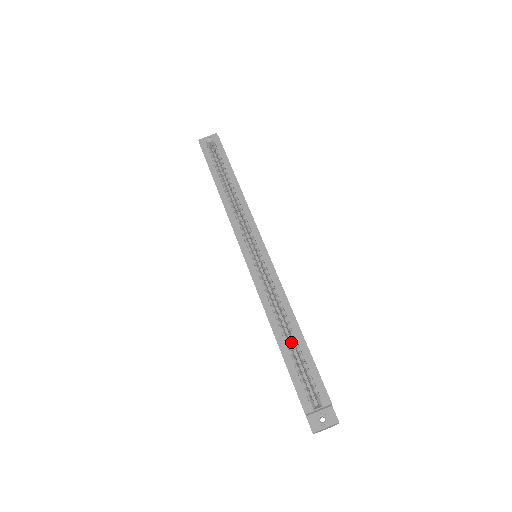
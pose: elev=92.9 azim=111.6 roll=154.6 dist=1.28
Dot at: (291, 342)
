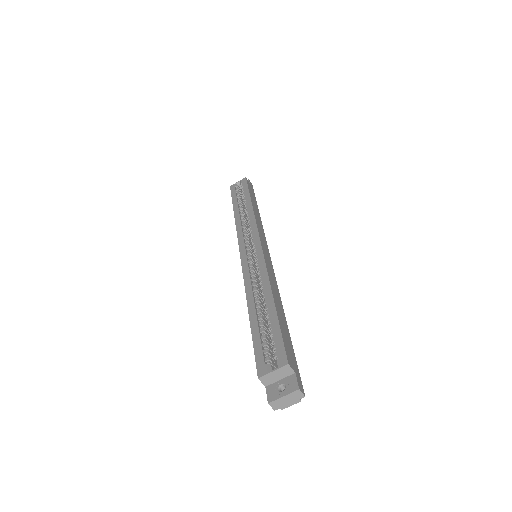
Dot at: occluded
